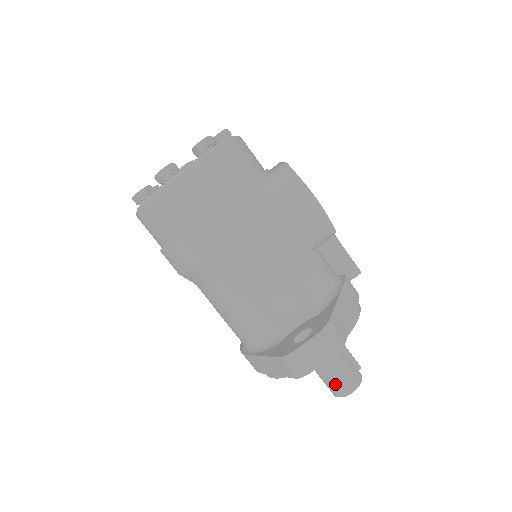
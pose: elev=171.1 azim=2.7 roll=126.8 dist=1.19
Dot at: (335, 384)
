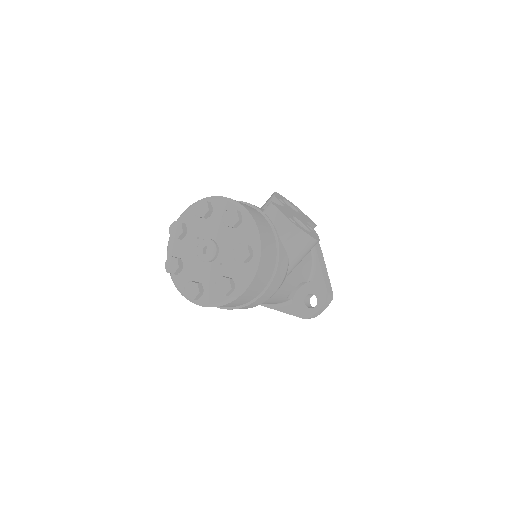
Dot at: occluded
